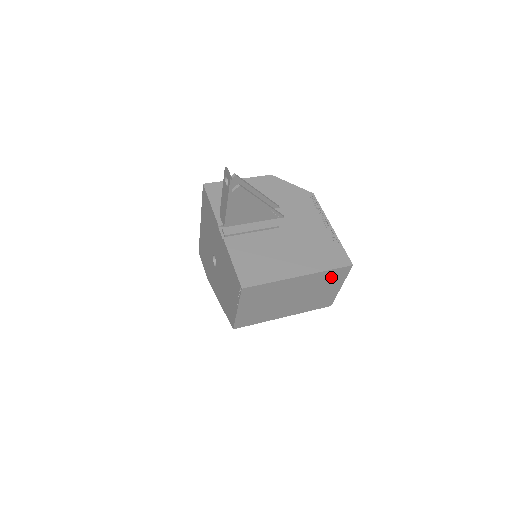
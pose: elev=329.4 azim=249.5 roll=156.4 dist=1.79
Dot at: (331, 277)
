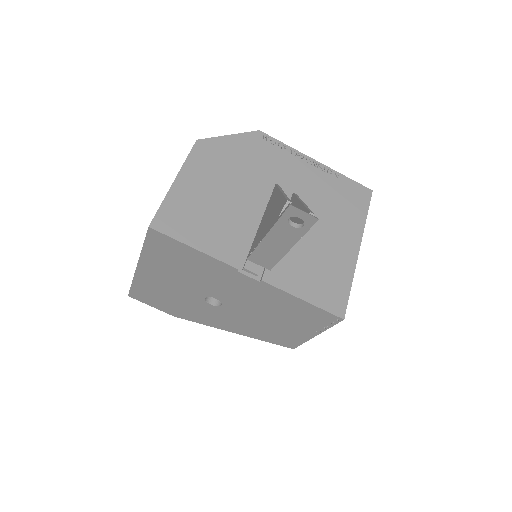
Dot at: occluded
